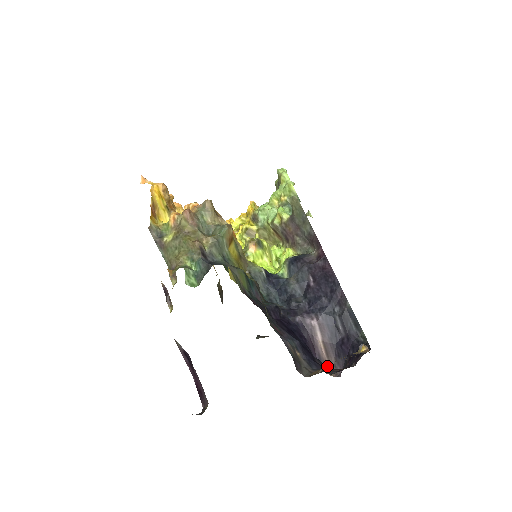
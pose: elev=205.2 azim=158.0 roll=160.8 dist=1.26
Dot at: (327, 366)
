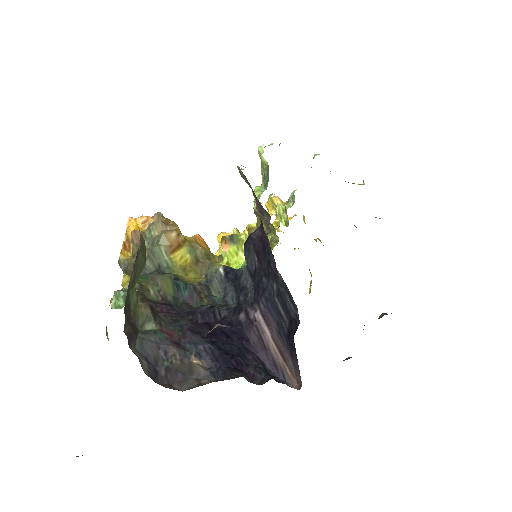
Dot at: occluded
